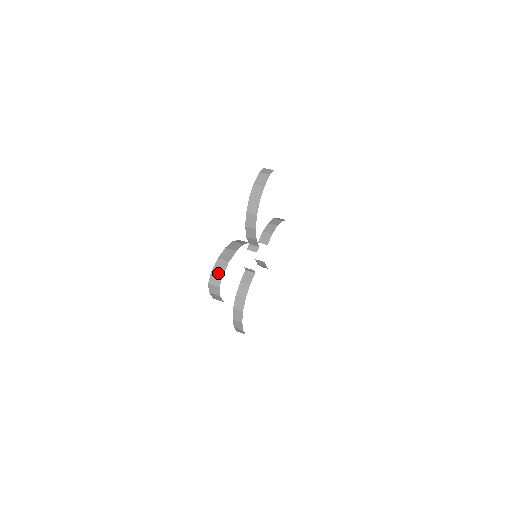
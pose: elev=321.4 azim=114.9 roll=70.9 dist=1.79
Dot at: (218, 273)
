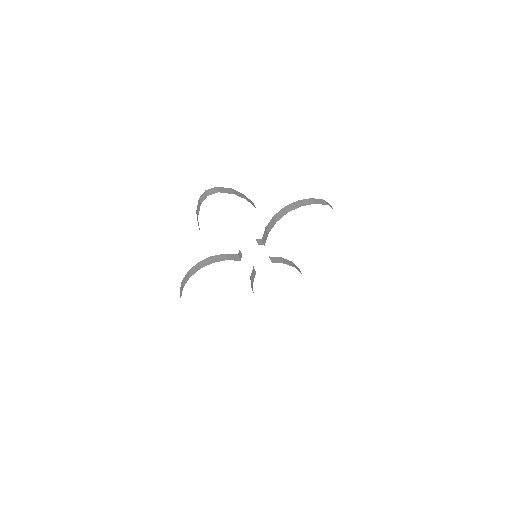
Dot at: (219, 190)
